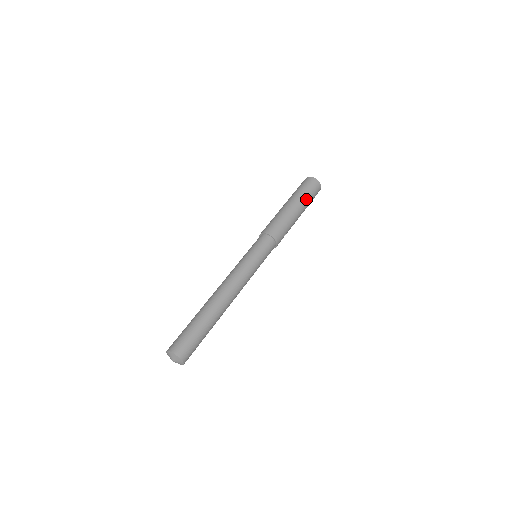
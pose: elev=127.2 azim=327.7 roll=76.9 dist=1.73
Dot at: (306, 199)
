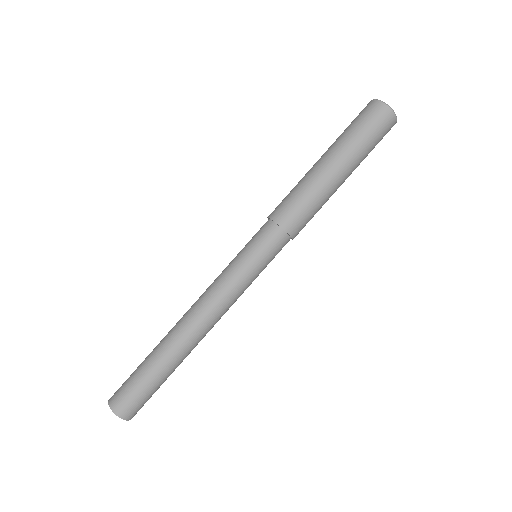
Dot at: occluded
